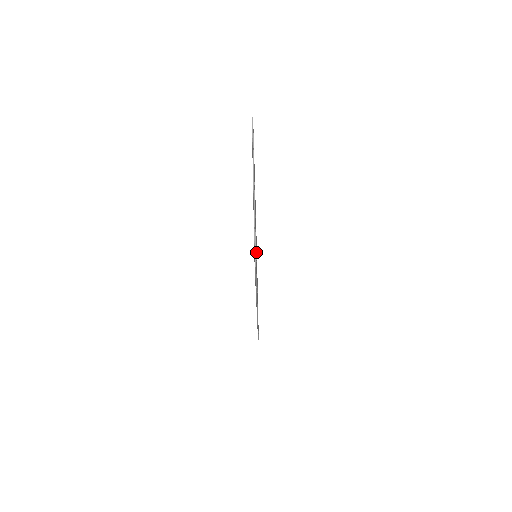
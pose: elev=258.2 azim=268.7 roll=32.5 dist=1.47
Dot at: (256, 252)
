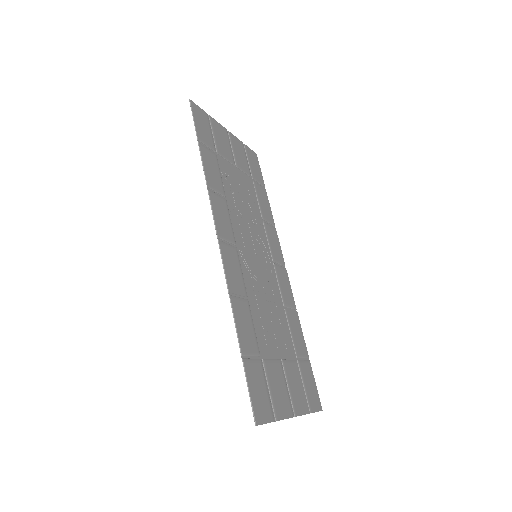
Dot at: (219, 171)
